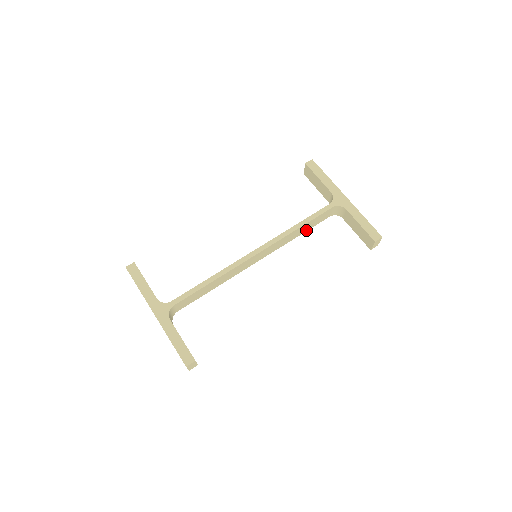
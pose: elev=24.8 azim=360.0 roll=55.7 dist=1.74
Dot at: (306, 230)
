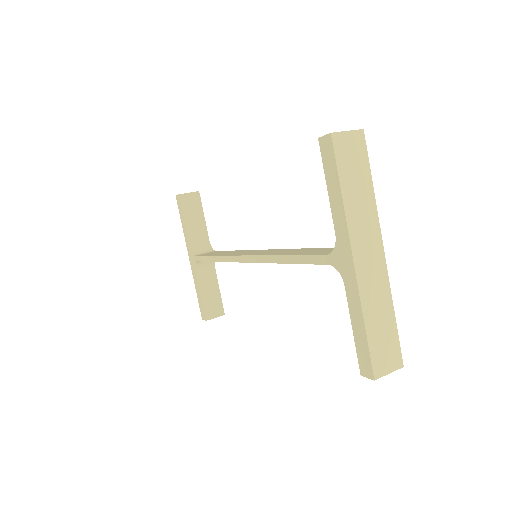
Dot at: occluded
